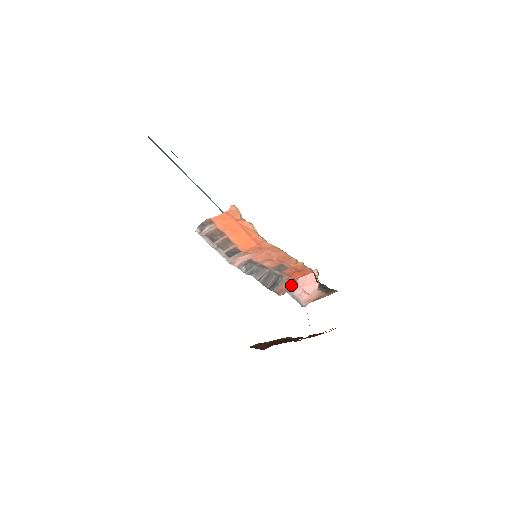
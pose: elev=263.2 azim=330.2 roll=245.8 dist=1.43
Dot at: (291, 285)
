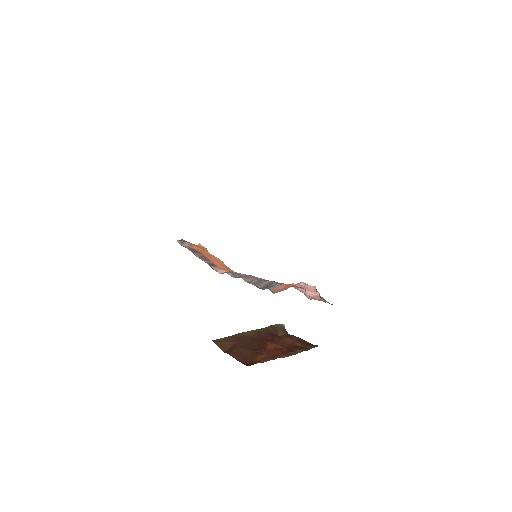
Dot at: occluded
